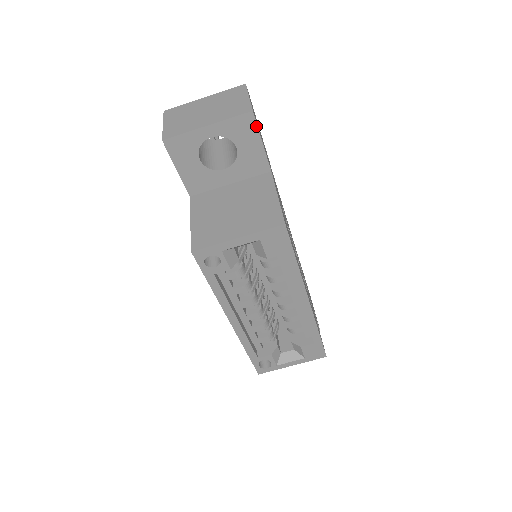
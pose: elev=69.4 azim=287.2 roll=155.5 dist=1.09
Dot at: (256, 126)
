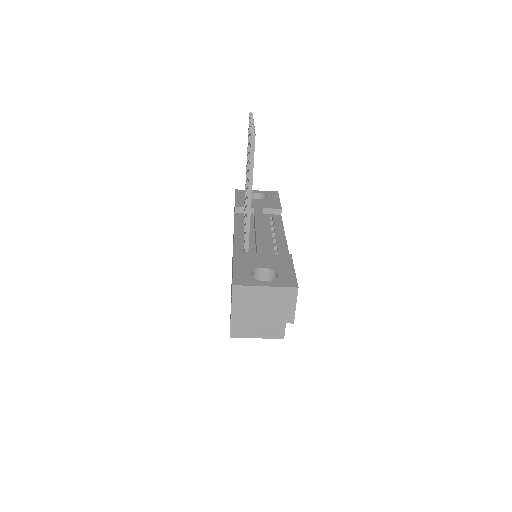
Dot at: occluded
